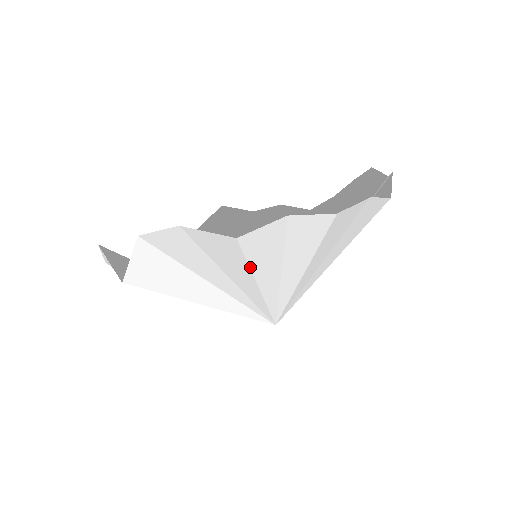
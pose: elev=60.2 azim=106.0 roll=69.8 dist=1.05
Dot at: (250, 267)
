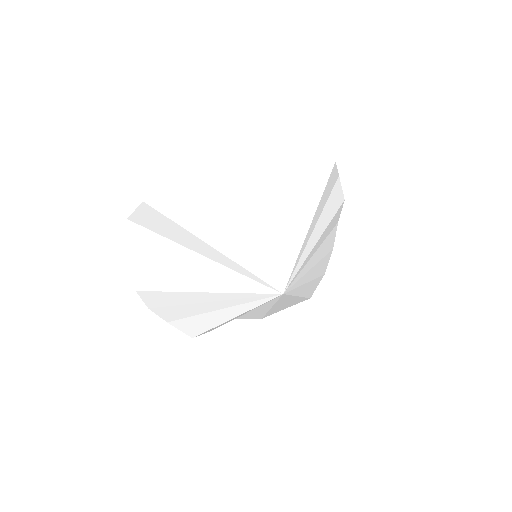
Dot at: (239, 172)
